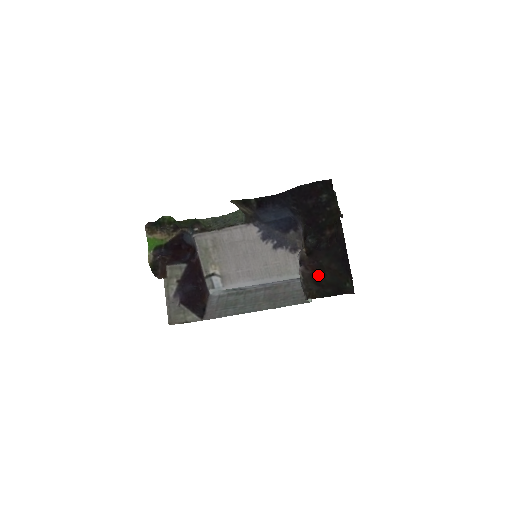
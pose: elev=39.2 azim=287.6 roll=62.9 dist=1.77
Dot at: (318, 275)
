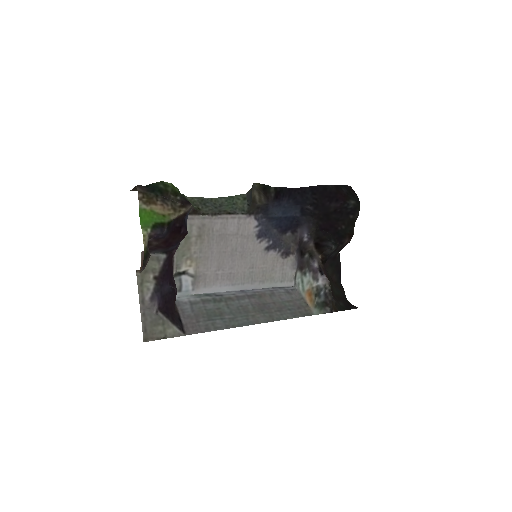
Dot at: occluded
